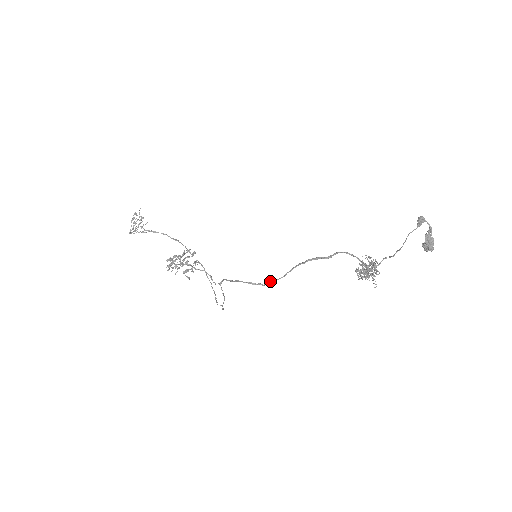
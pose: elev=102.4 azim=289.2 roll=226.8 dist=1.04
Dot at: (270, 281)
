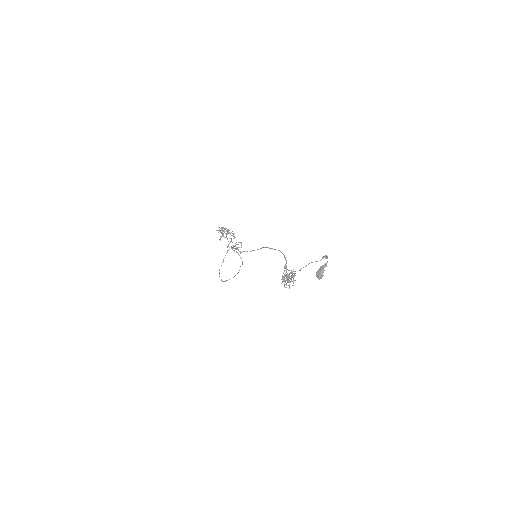
Dot at: occluded
